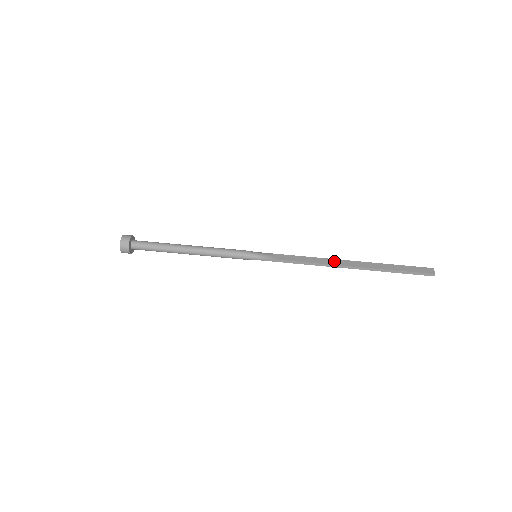
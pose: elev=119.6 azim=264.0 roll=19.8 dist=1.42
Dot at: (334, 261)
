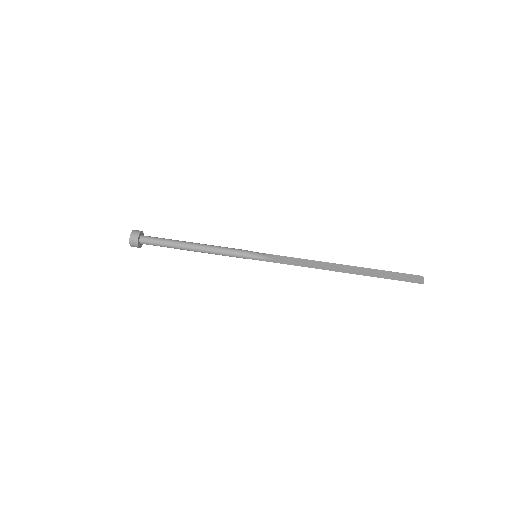
Dot at: (329, 265)
